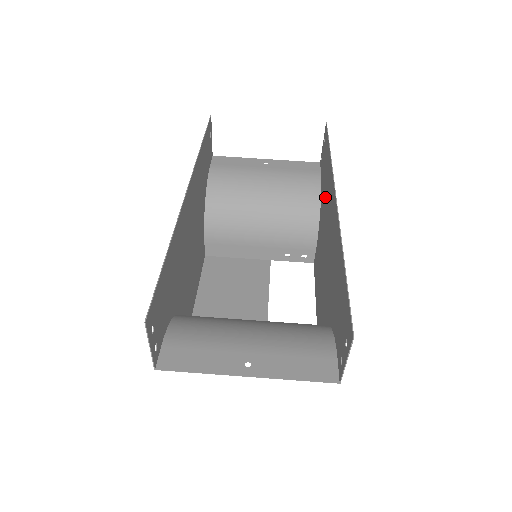
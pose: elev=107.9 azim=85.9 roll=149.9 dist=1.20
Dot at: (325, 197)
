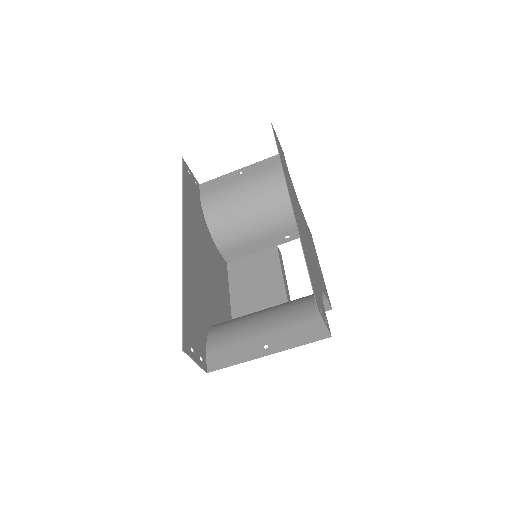
Dot at: (291, 187)
